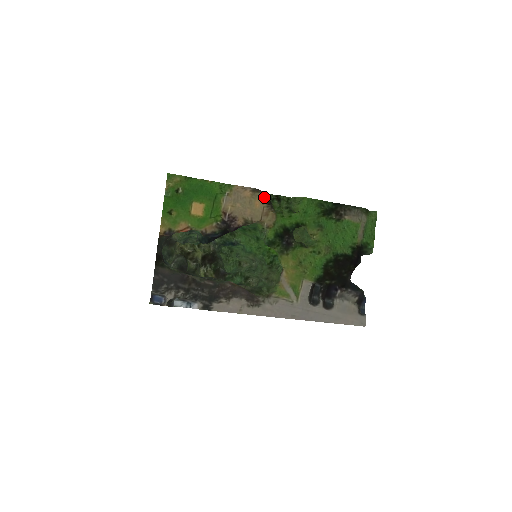
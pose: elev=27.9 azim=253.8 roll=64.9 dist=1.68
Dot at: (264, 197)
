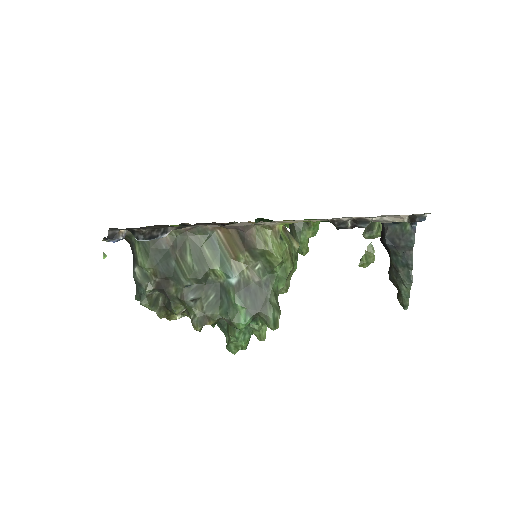
Dot at: occluded
